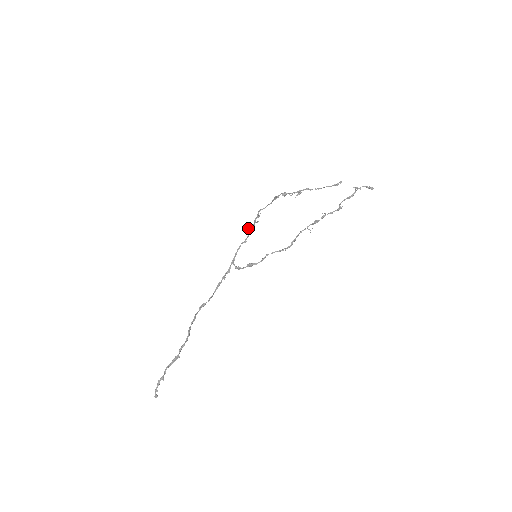
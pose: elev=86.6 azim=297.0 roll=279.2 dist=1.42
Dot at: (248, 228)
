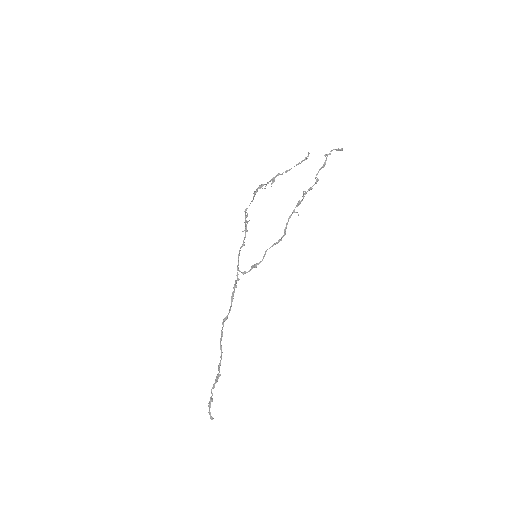
Dot at: occluded
